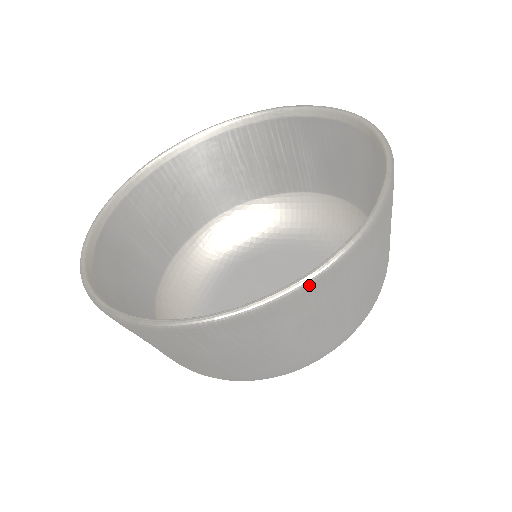
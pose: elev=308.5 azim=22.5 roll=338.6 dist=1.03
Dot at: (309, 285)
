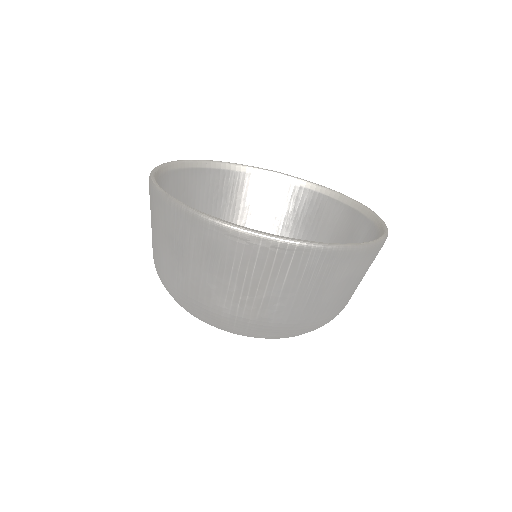
Dot at: (370, 248)
